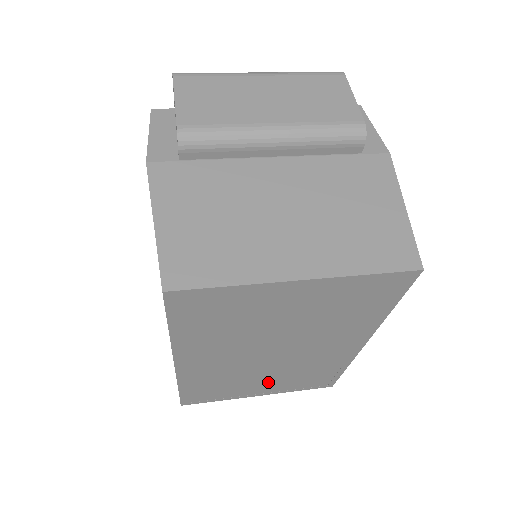
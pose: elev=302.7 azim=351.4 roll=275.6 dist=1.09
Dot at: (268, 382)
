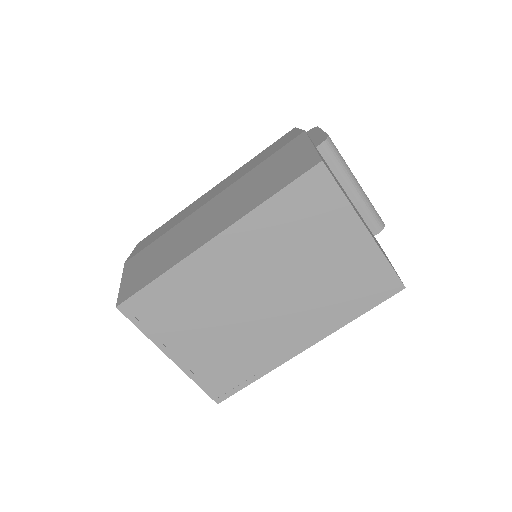
Dot at: (205, 340)
